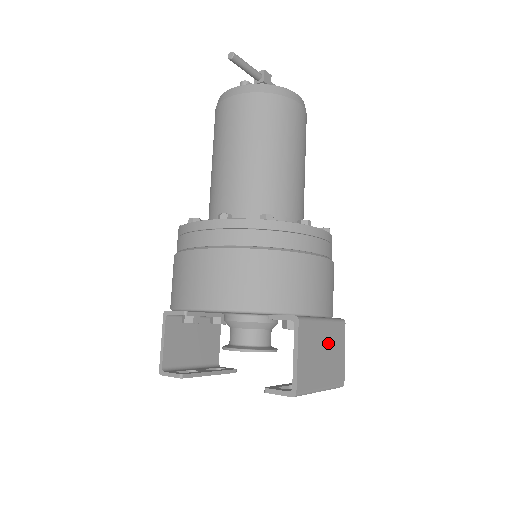
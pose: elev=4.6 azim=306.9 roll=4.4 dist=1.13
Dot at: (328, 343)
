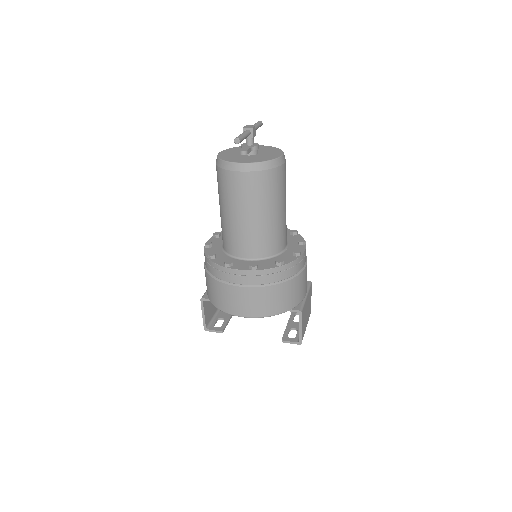
Dot at: (308, 304)
